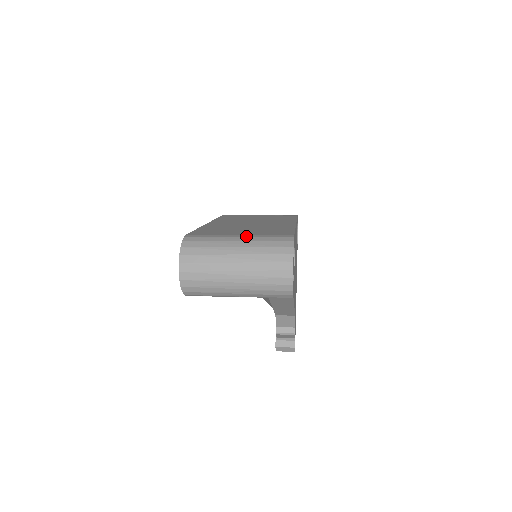
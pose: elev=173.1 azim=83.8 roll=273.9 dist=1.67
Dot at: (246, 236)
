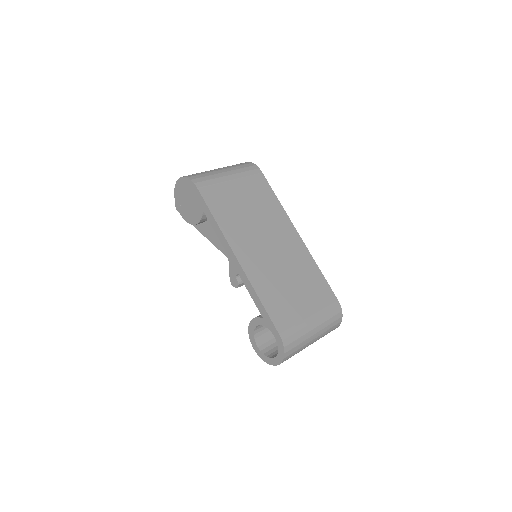
Dot at: (316, 318)
